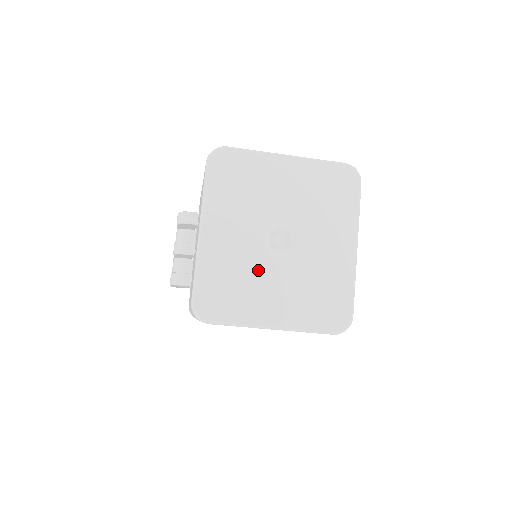
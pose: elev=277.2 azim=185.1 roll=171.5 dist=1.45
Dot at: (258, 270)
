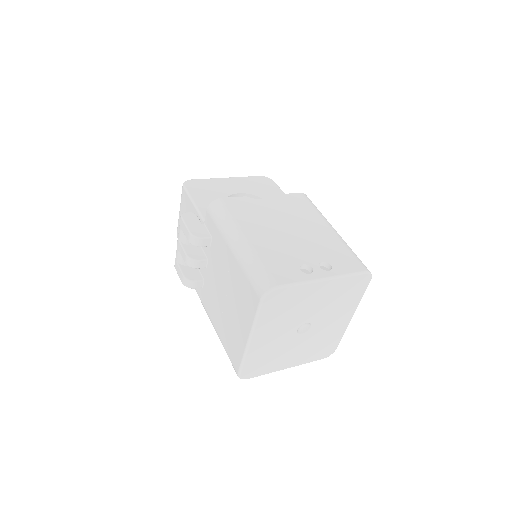
Dot at: (285, 347)
